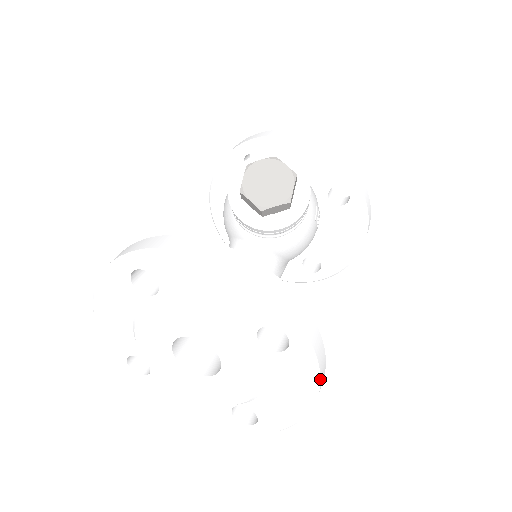
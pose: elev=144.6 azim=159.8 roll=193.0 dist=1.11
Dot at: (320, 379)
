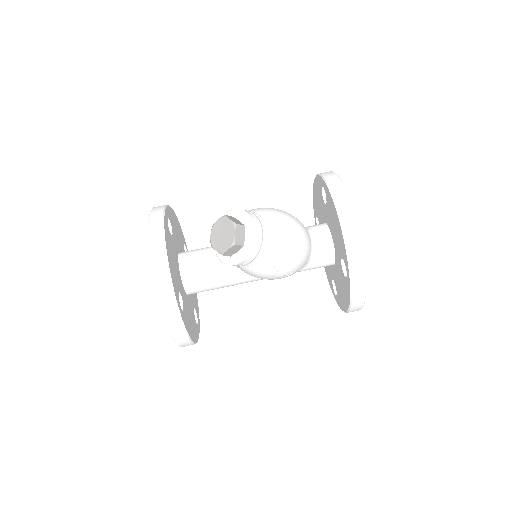
Dot at: (175, 339)
